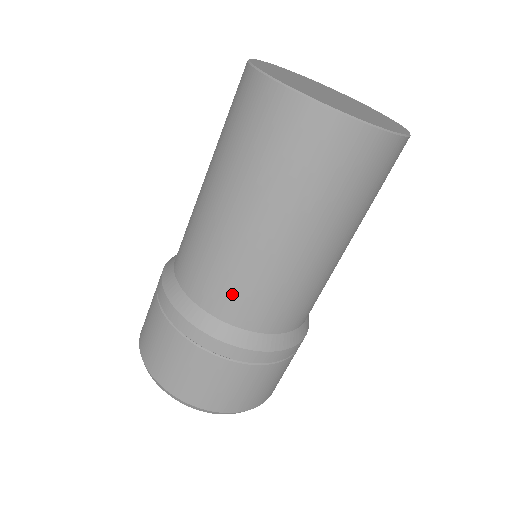
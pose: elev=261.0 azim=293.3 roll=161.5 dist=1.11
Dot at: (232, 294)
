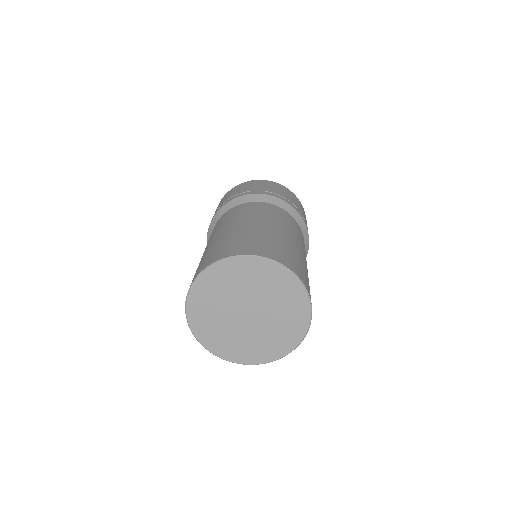
Dot at: occluded
